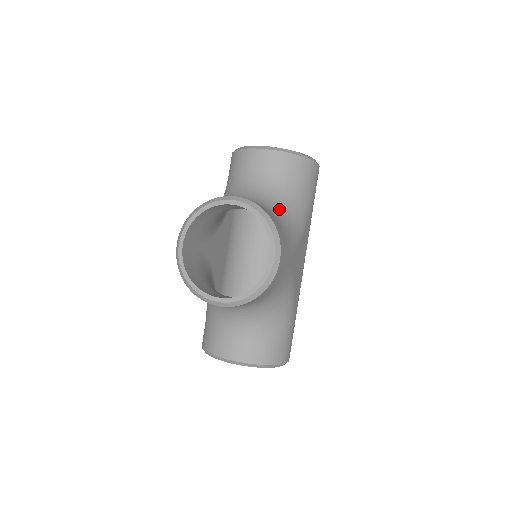
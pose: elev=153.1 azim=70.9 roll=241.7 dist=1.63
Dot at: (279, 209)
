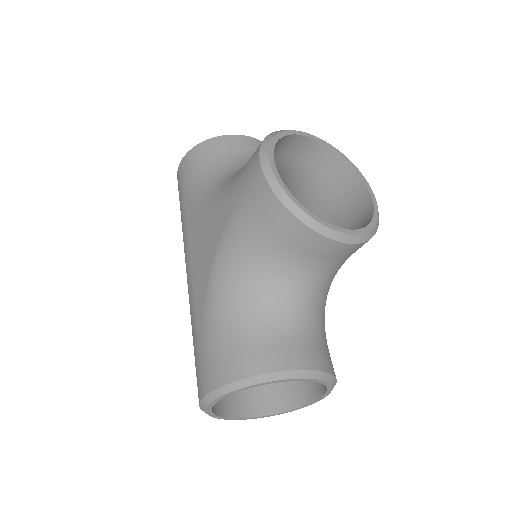
Dot at: occluded
